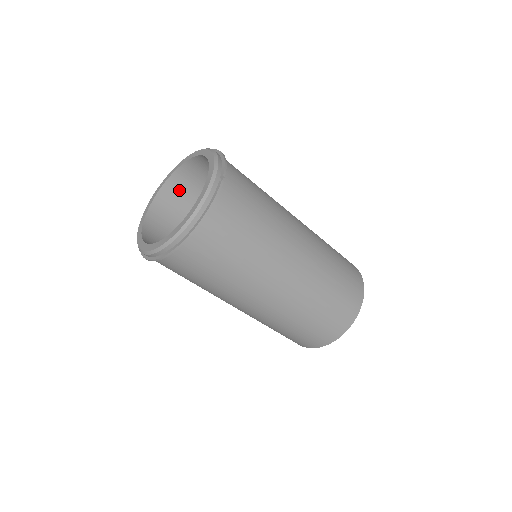
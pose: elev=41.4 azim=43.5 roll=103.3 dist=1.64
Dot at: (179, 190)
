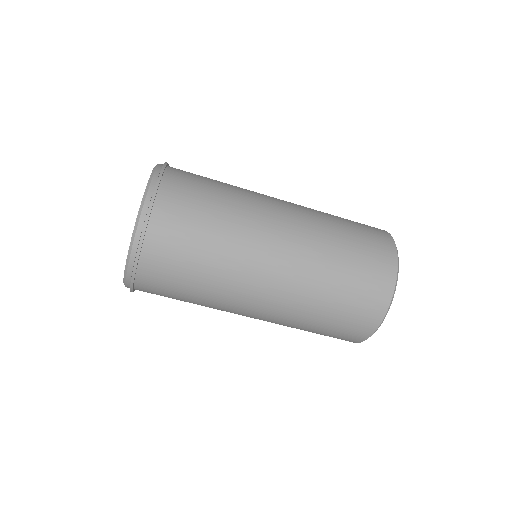
Dot at: occluded
